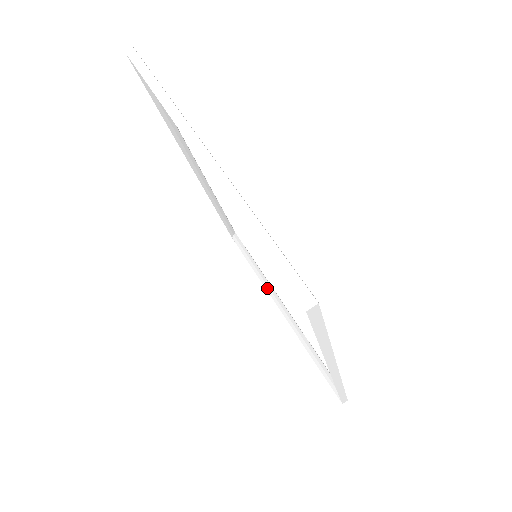
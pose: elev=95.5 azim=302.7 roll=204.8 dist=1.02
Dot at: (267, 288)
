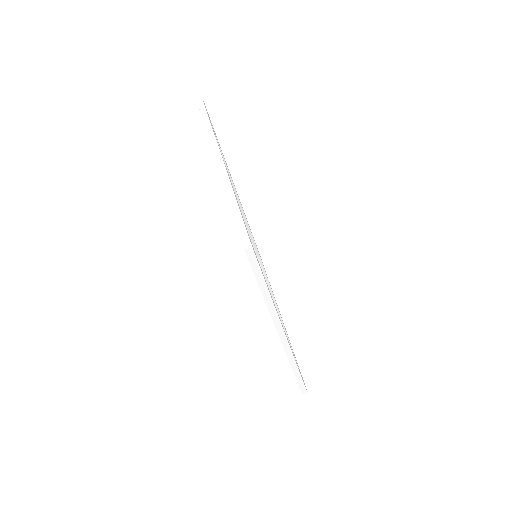
Dot at: occluded
